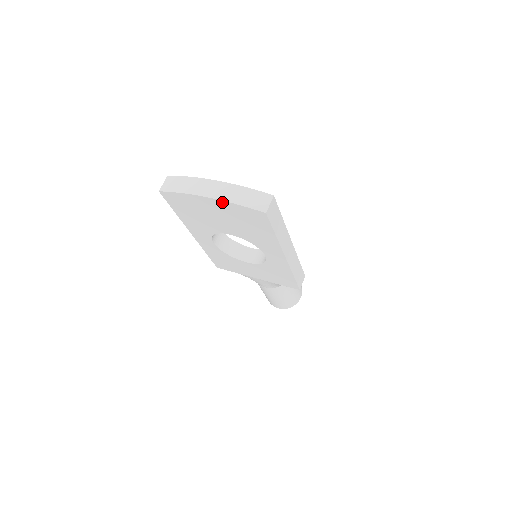
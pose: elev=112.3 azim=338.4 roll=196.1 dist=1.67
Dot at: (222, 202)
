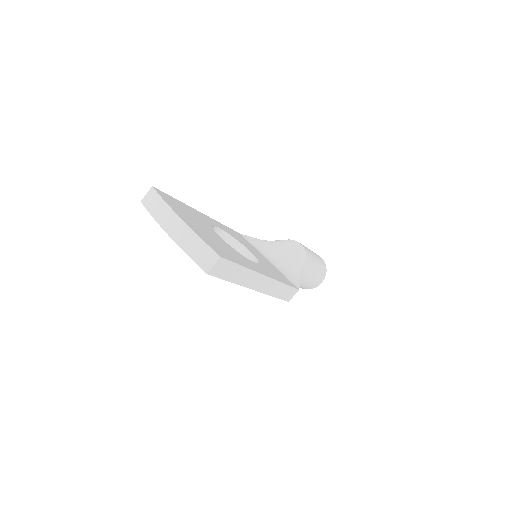
Dot at: (177, 243)
